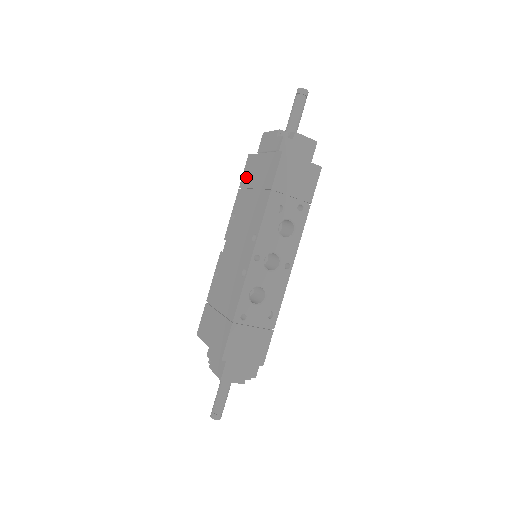
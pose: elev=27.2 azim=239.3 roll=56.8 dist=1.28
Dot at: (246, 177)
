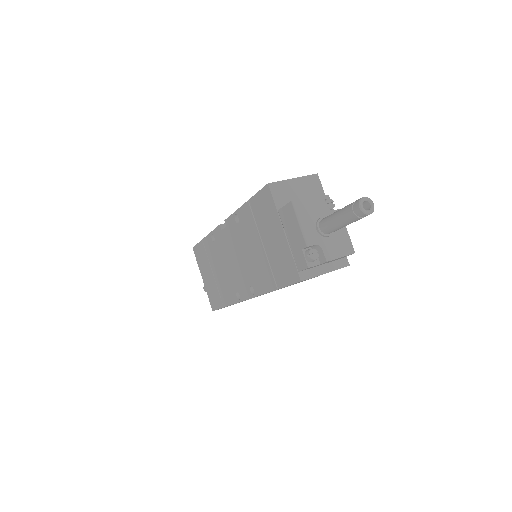
Dot at: (258, 209)
